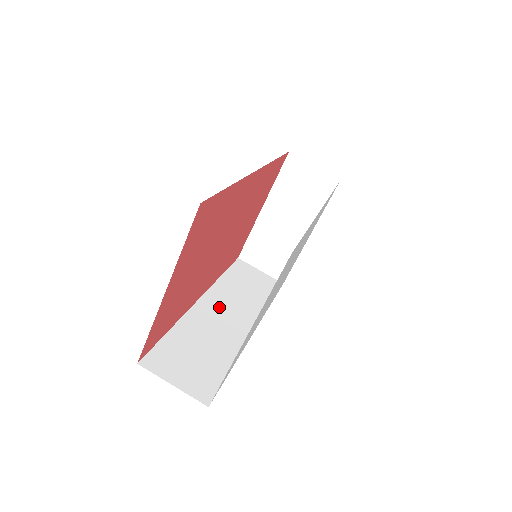
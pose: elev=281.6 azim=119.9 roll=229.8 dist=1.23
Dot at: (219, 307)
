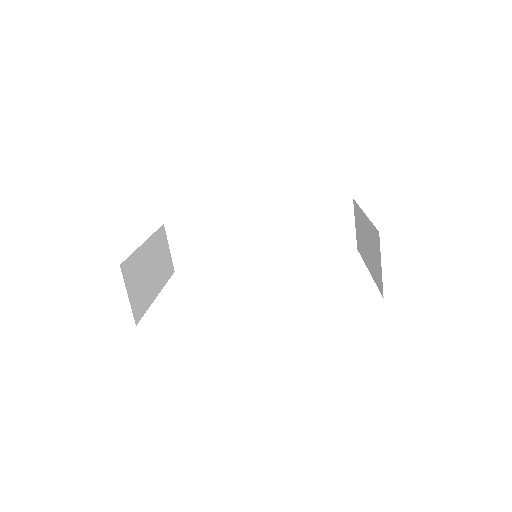
Dot at: (262, 228)
